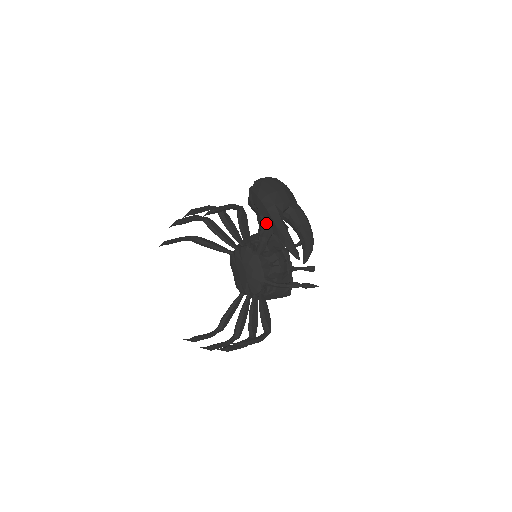
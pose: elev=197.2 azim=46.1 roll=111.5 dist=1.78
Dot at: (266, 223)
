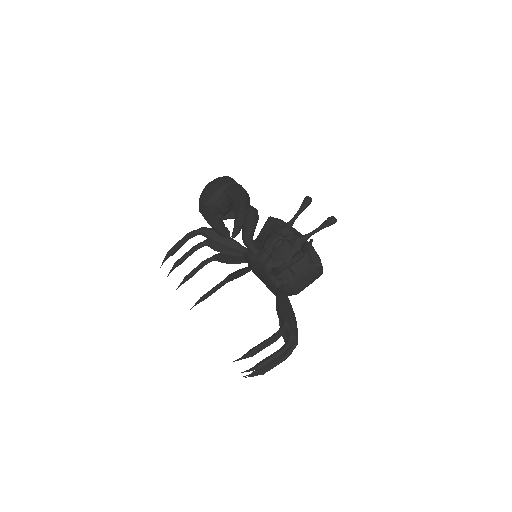
Dot at: occluded
